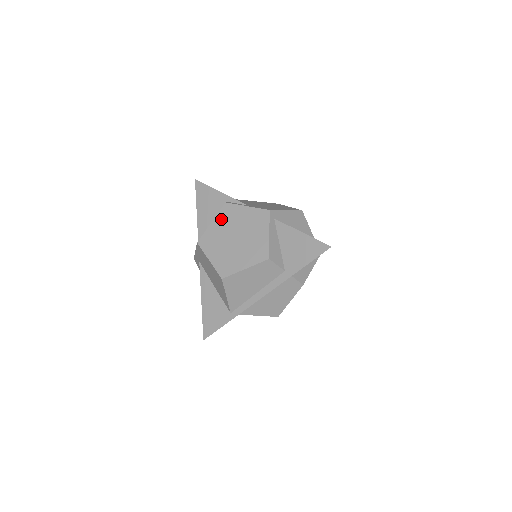
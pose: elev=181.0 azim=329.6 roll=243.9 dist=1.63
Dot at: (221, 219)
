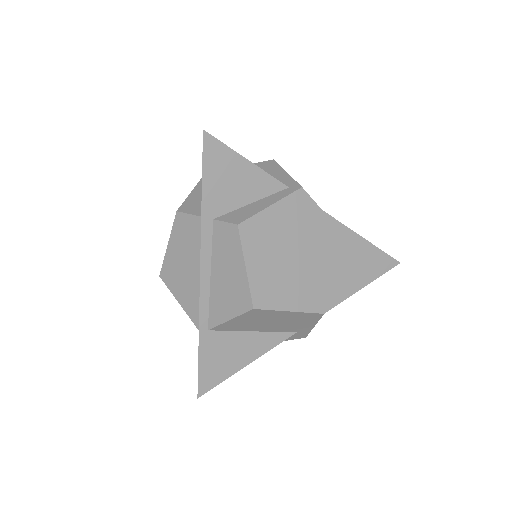
Dot at: occluded
